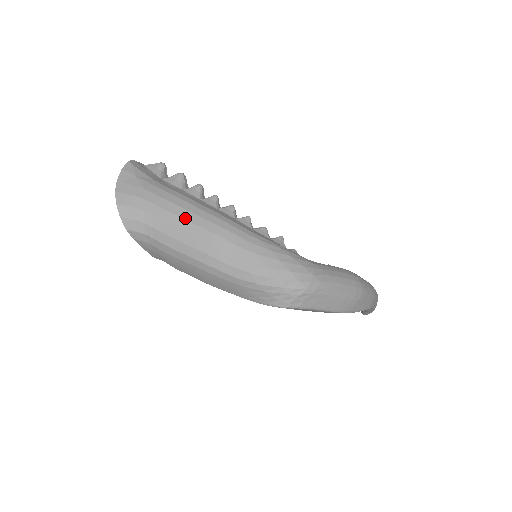
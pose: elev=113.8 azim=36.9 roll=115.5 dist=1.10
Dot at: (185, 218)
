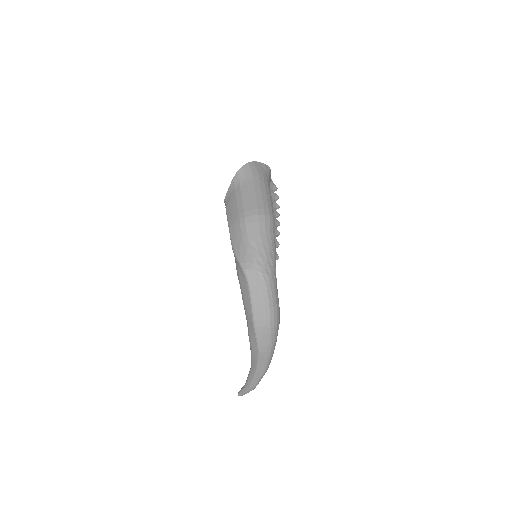
Dot at: (262, 194)
